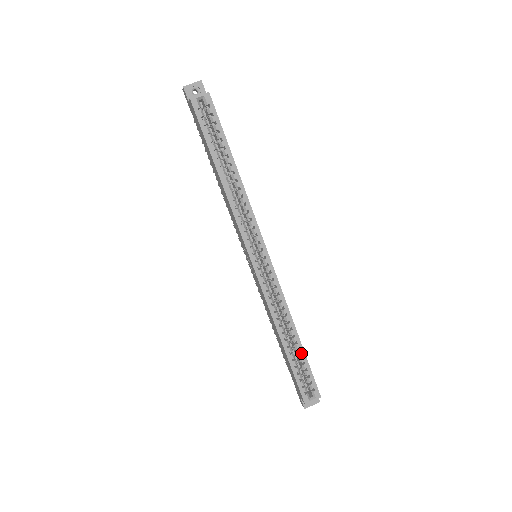
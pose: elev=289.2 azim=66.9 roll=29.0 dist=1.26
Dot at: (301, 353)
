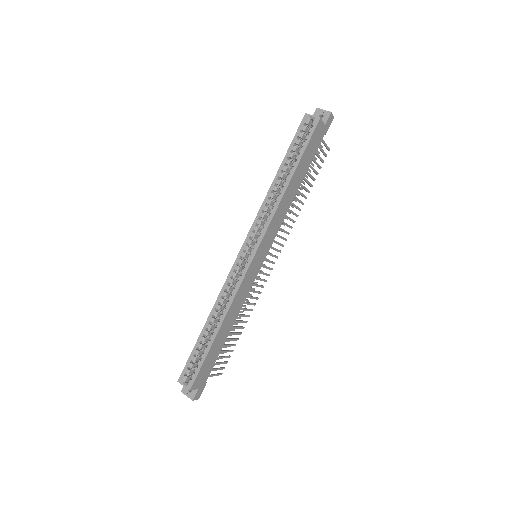
Dot at: (209, 344)
